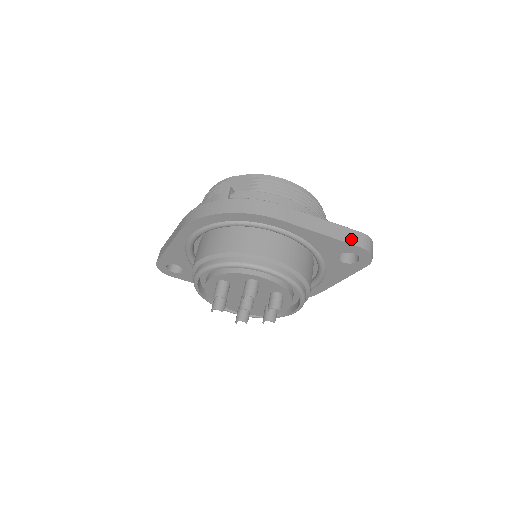
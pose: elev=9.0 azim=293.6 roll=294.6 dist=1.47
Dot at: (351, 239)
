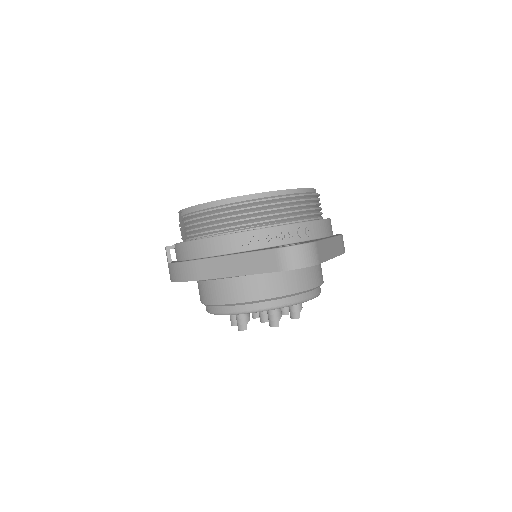
Dot at: (265, 266)
